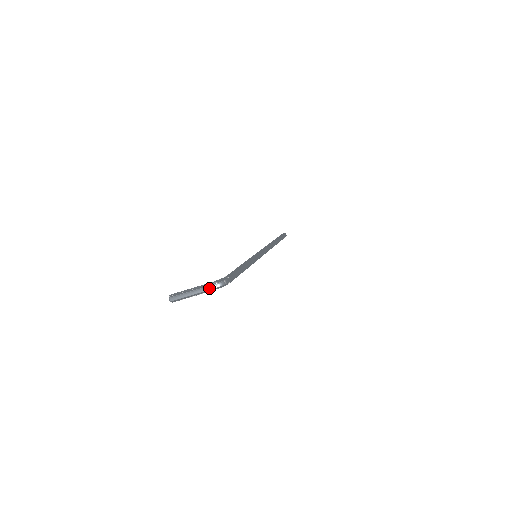
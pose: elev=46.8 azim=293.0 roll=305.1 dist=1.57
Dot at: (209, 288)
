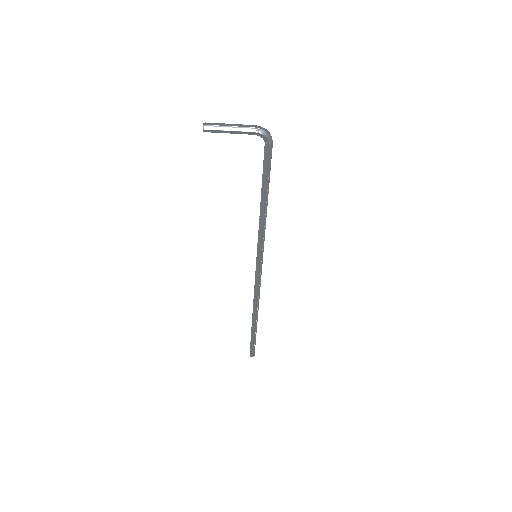
Dot at: (254, 126)
